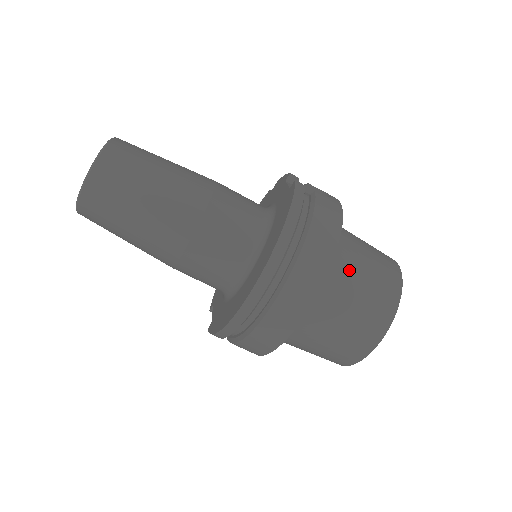
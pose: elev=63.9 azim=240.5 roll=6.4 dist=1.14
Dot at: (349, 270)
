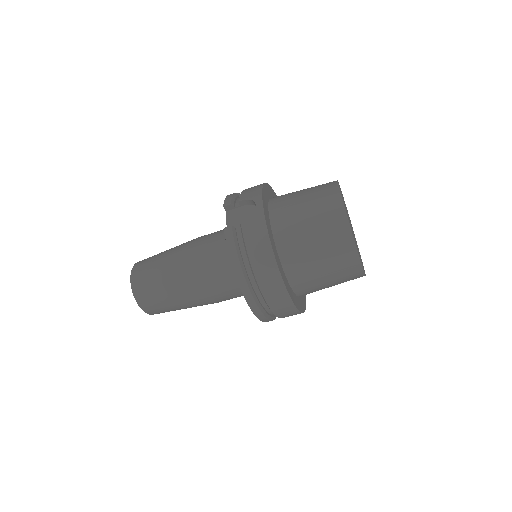
Dot at: (302, 252)
